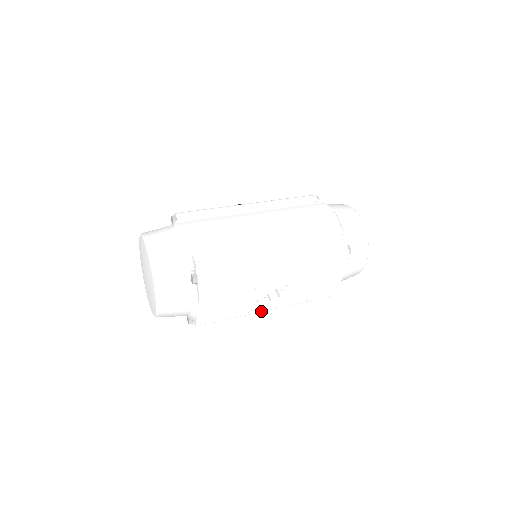
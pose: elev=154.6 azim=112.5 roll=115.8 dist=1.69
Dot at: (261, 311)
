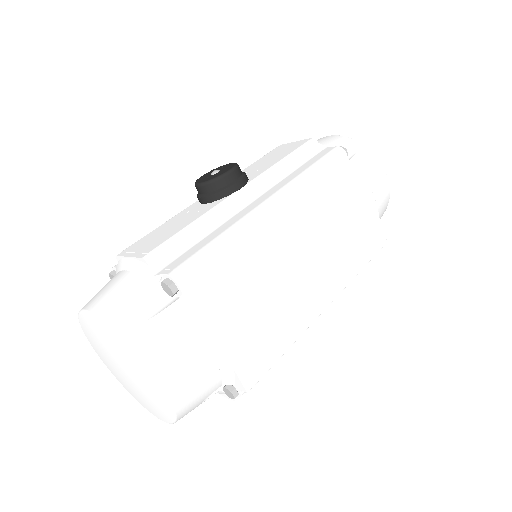
Dot at: occluded
